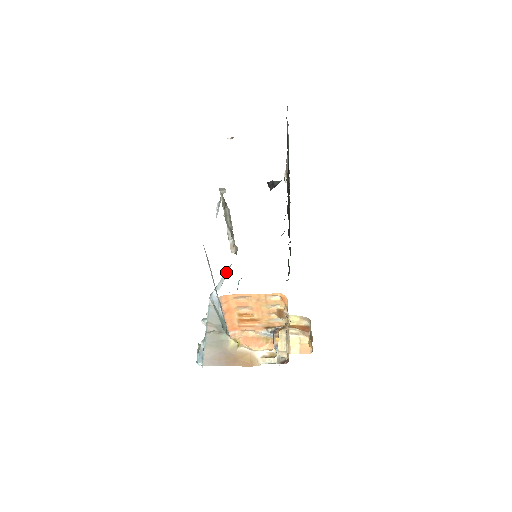
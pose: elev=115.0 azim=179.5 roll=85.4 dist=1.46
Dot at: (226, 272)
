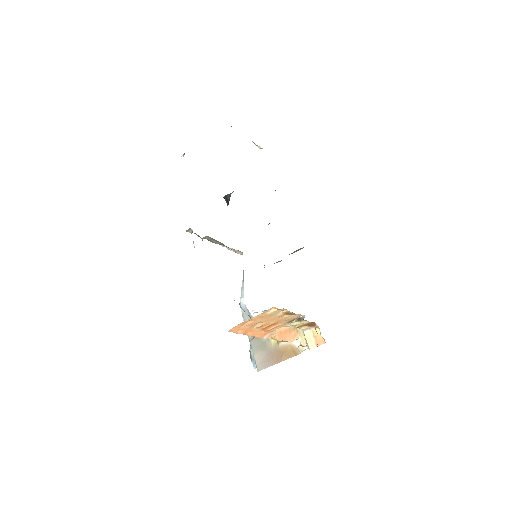
Dot at: (243, 277)
